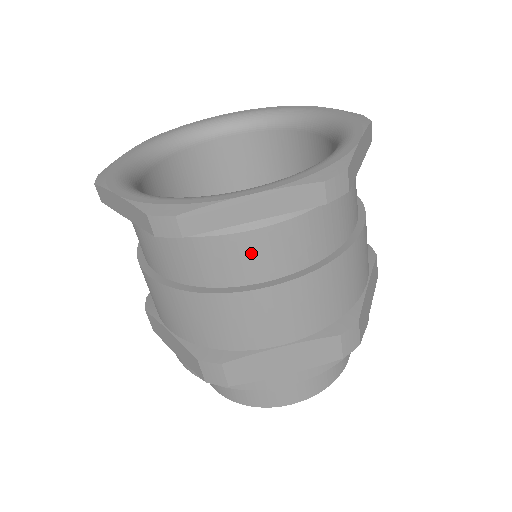
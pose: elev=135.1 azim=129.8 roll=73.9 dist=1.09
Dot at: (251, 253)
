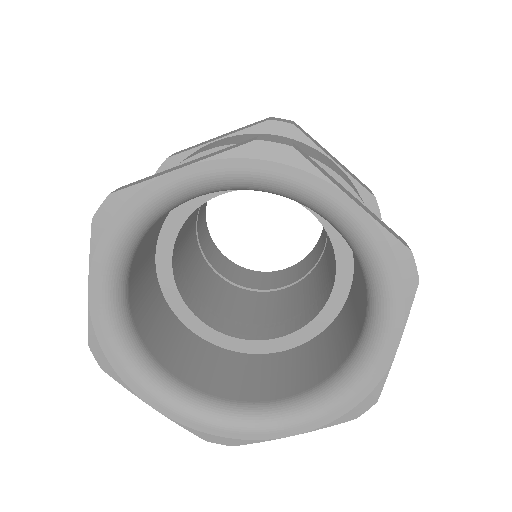
Dot at: occluded
